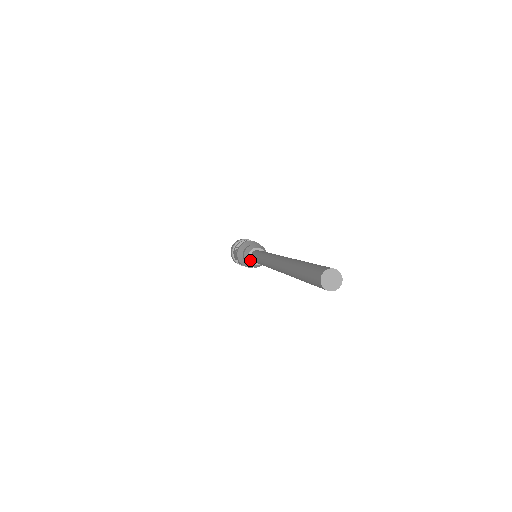
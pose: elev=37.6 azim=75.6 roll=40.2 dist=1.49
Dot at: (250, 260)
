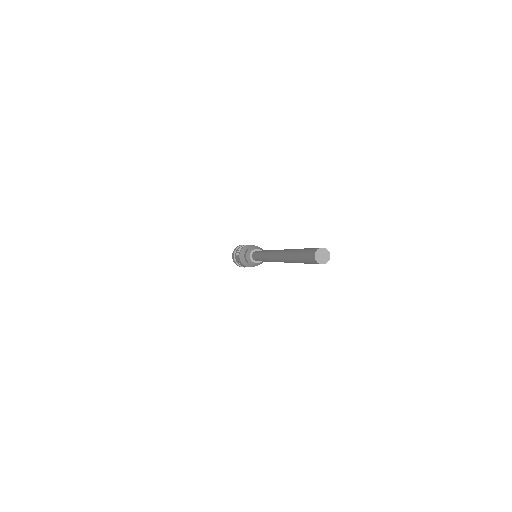
Dot at: (252, 260)
